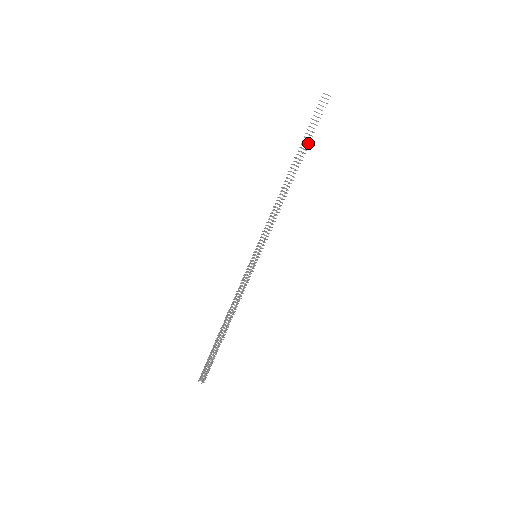
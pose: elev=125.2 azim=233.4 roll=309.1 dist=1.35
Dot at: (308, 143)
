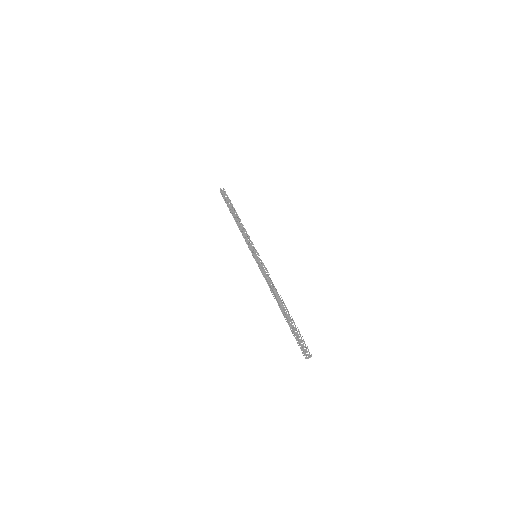
Dot at: (232, 205)
